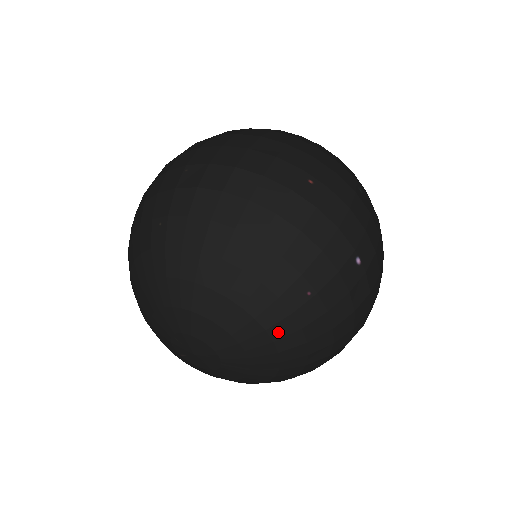
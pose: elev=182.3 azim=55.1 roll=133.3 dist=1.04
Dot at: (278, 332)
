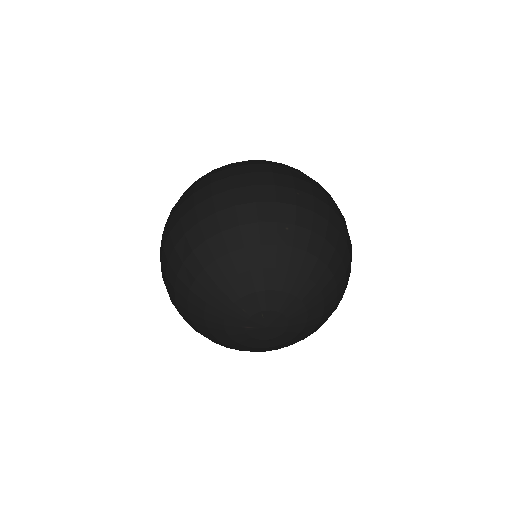
Dot at: (324, 317)
